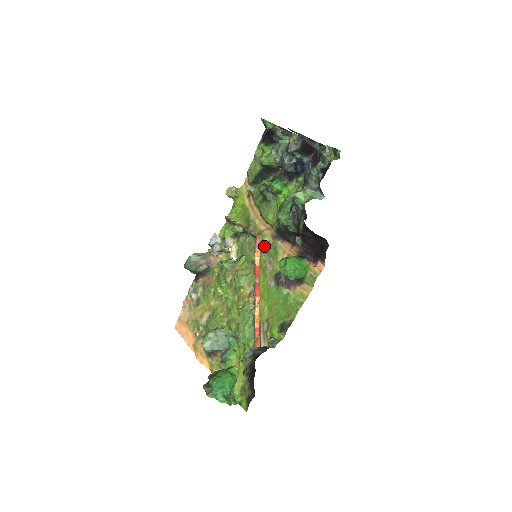
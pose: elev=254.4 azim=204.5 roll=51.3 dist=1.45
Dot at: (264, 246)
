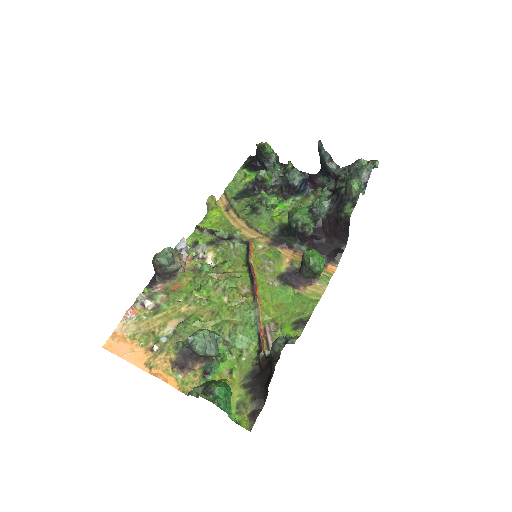
Dot at: (259, 251)
